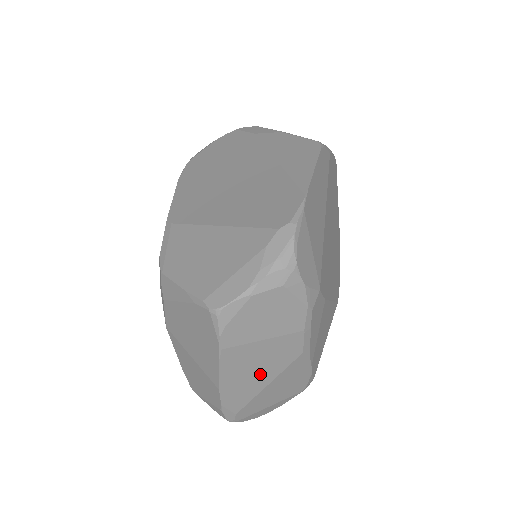
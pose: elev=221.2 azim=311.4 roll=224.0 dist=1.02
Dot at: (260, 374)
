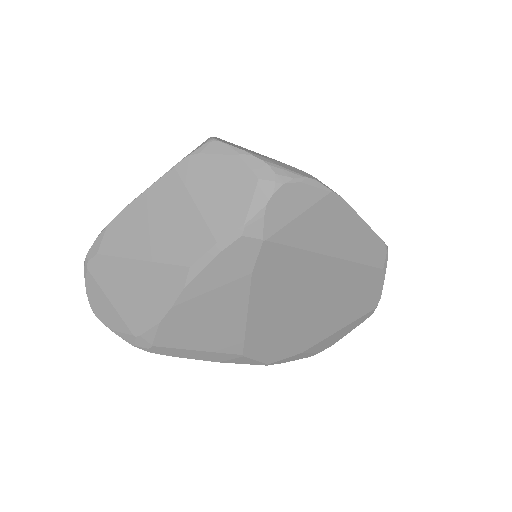
Dot at: (153, 238)
